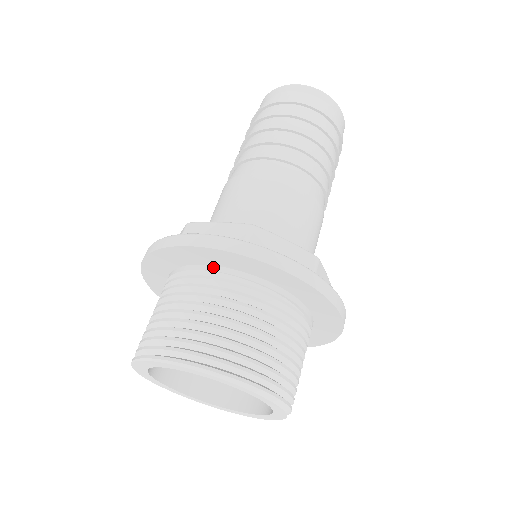
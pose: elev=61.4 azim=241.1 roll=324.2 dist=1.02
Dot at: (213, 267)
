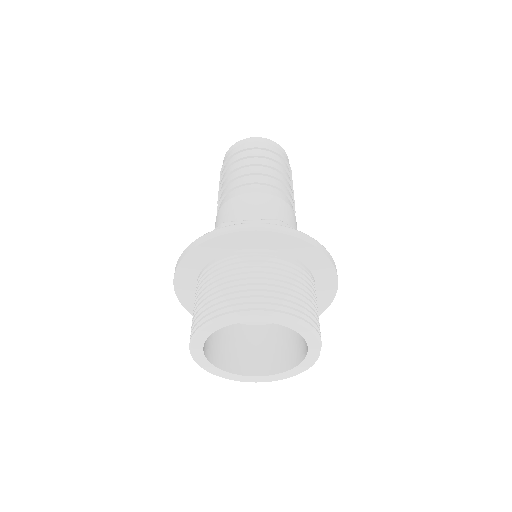
Dot at: (211, 262)
